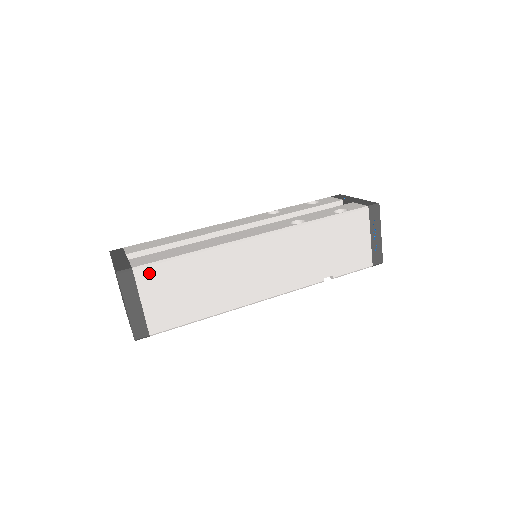
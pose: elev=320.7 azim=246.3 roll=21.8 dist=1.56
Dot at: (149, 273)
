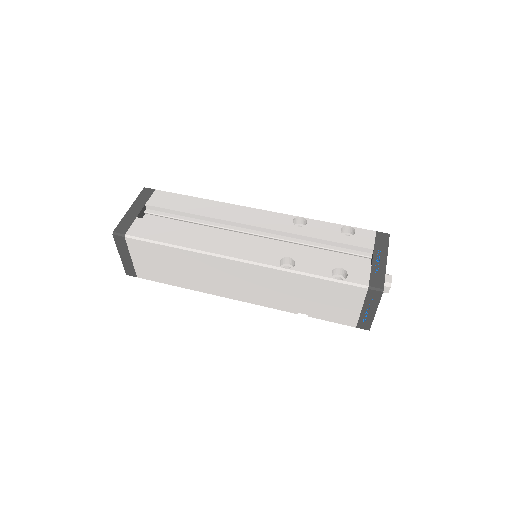
Dot at: (138, 244)
